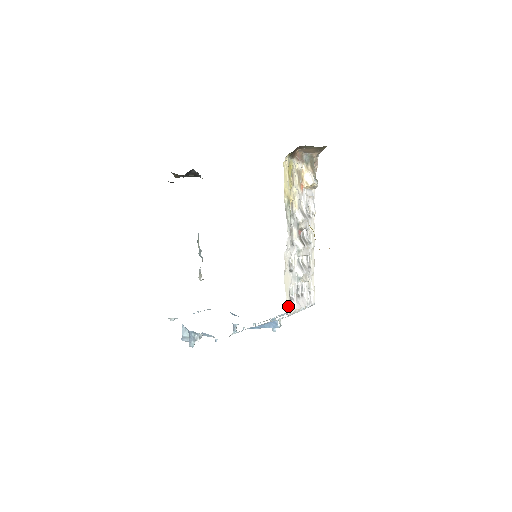
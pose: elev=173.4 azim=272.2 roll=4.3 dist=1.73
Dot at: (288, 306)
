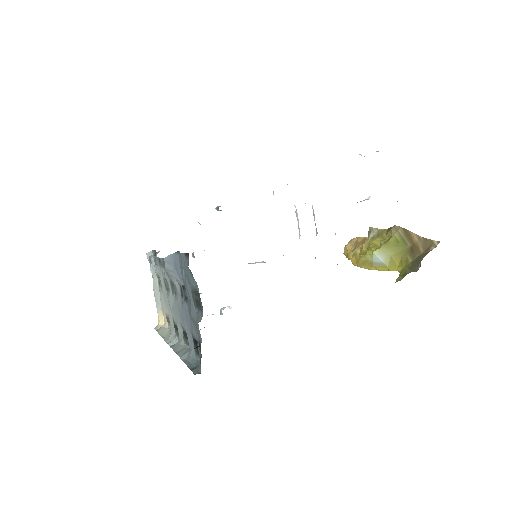
Dot at: occluded
